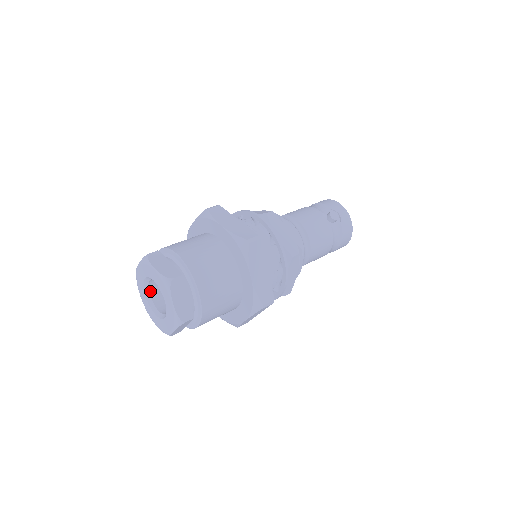
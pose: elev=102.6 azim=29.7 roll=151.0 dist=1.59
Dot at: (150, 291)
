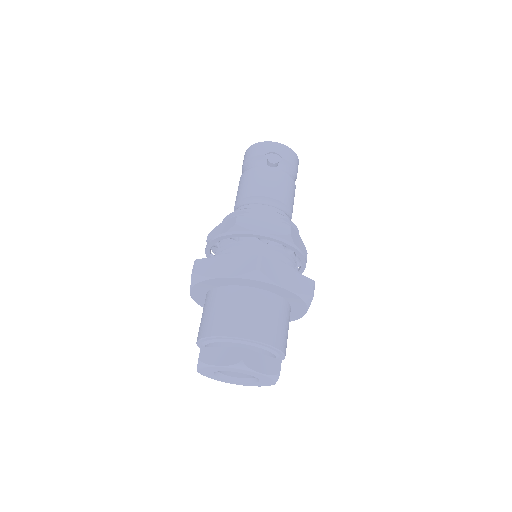
Dot at: (224, 373)
